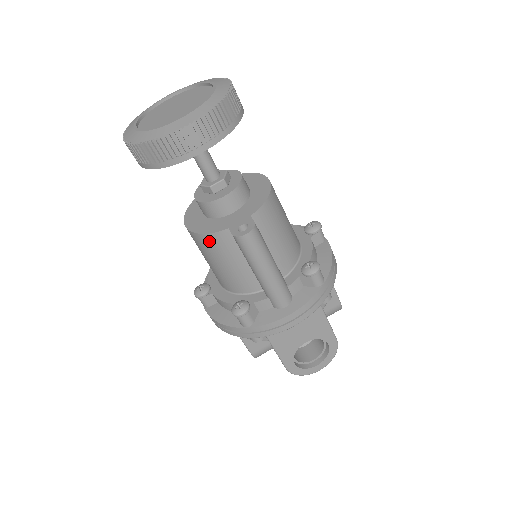
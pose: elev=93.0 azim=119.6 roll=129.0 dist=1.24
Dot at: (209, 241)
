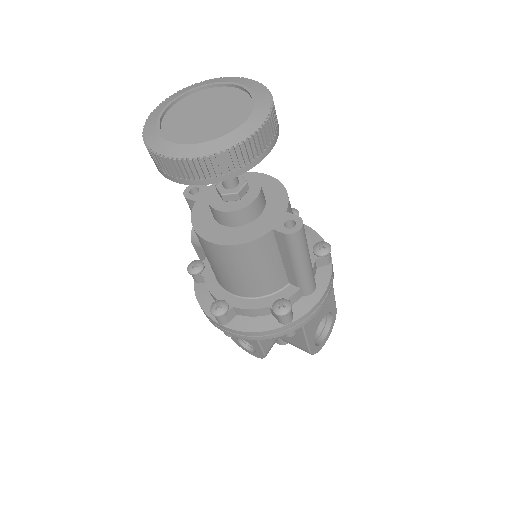
Dot at: (250, 249)
